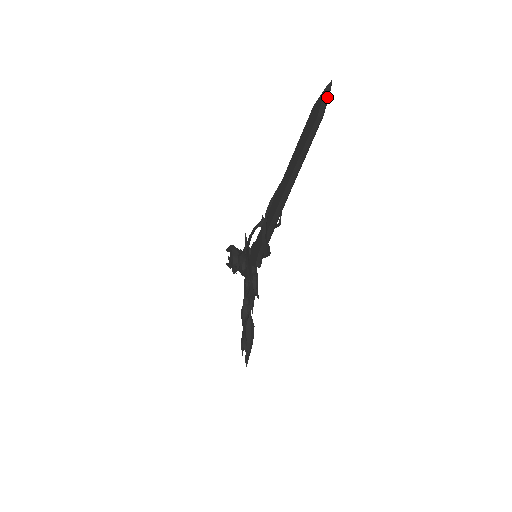
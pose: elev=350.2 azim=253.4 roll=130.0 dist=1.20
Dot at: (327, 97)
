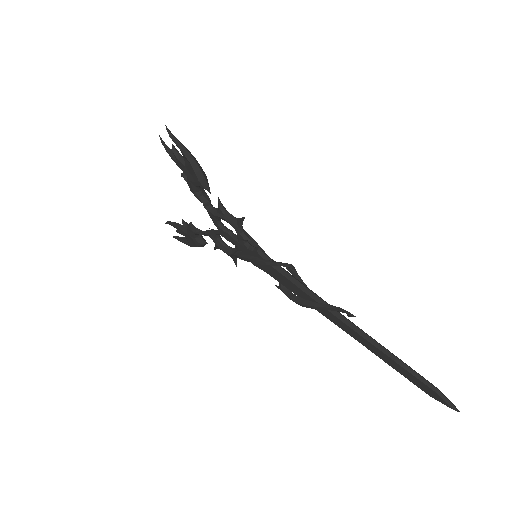
Dot at: (447, 405)
